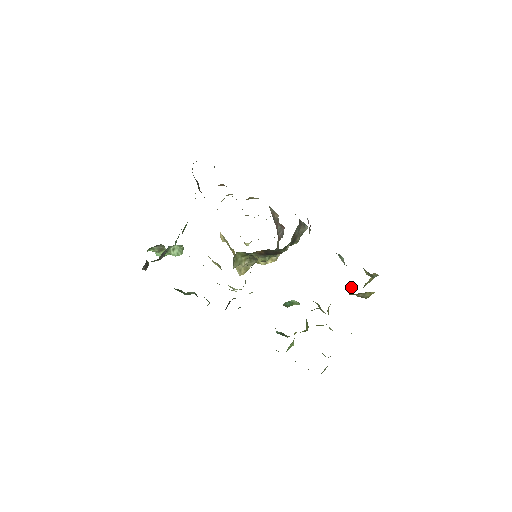
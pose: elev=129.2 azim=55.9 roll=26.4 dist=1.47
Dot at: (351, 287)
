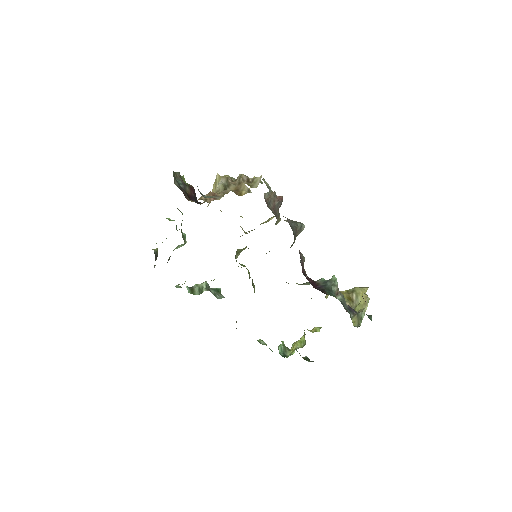
Dot at: occluded
